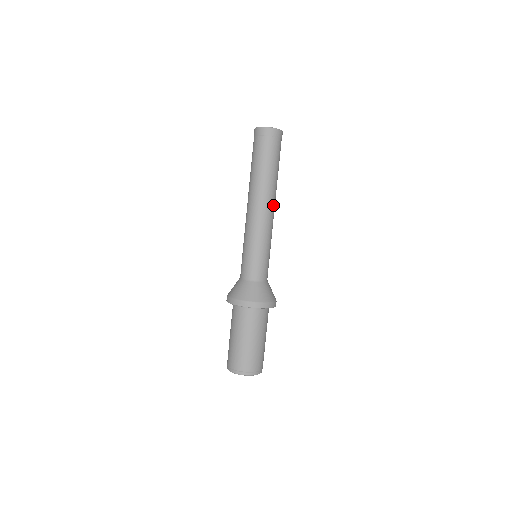
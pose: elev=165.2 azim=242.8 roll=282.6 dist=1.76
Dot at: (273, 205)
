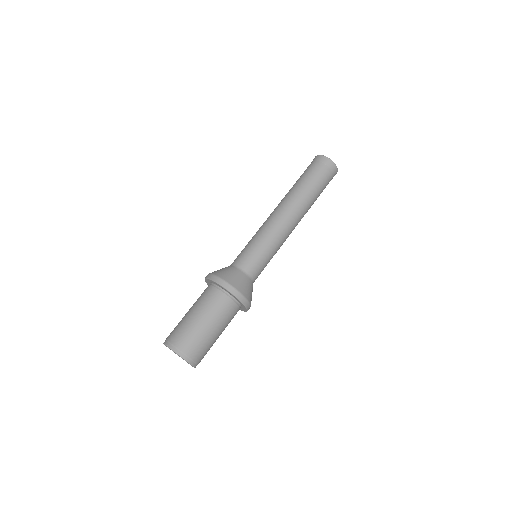
Dot at: (297, 221)
